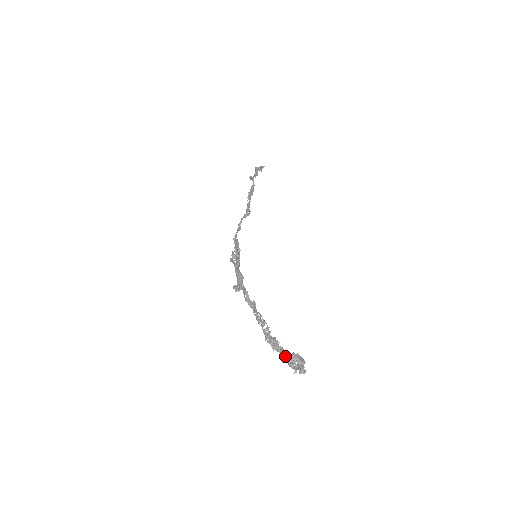
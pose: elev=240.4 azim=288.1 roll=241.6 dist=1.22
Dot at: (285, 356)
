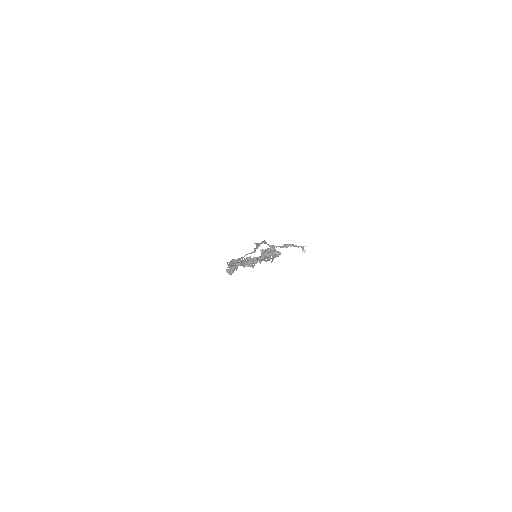
Dot at: (258, 259)
